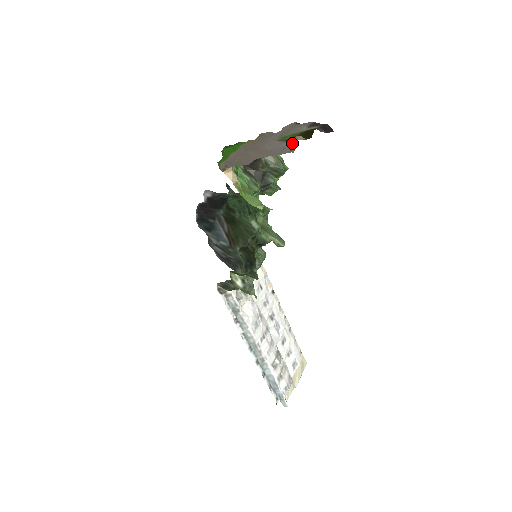
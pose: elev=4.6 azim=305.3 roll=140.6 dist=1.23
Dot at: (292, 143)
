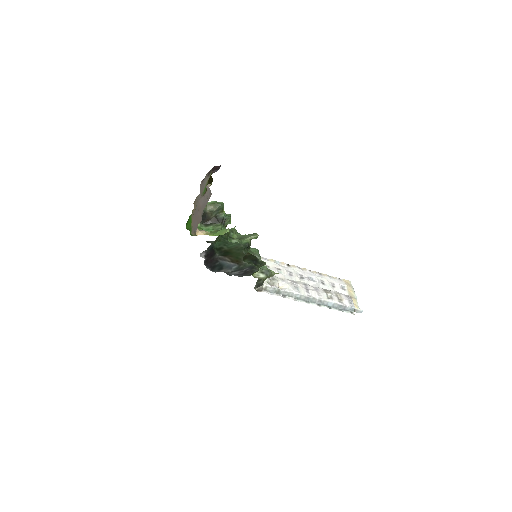
Dot at: (208, 191)
